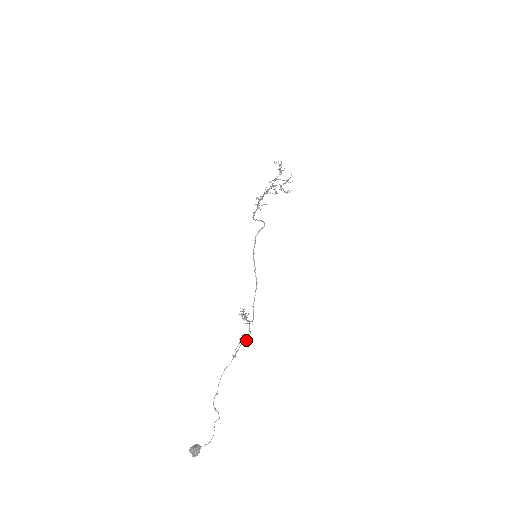
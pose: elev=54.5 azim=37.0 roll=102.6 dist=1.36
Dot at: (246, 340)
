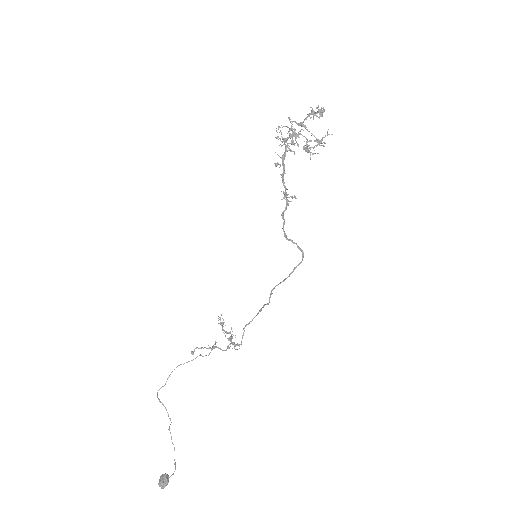
Dot at: (214, 344)
